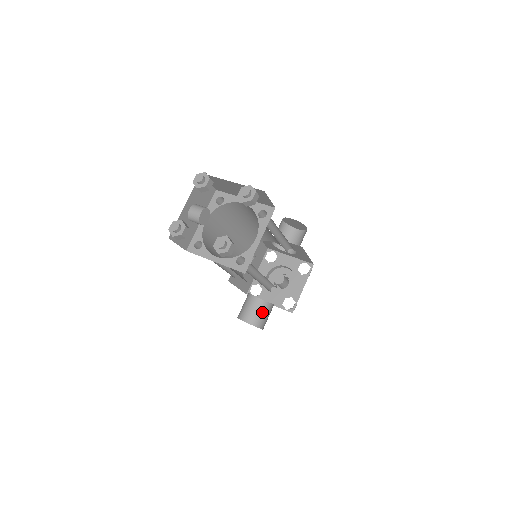
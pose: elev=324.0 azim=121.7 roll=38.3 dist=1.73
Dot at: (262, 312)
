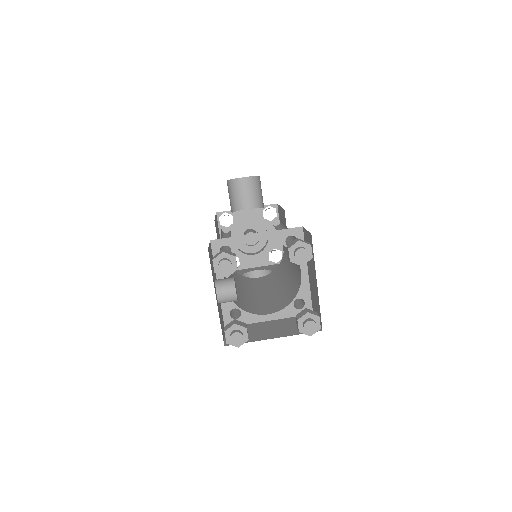
Dot at: occluded
